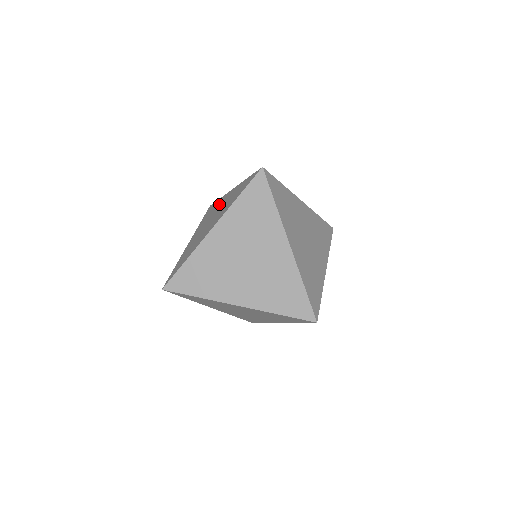
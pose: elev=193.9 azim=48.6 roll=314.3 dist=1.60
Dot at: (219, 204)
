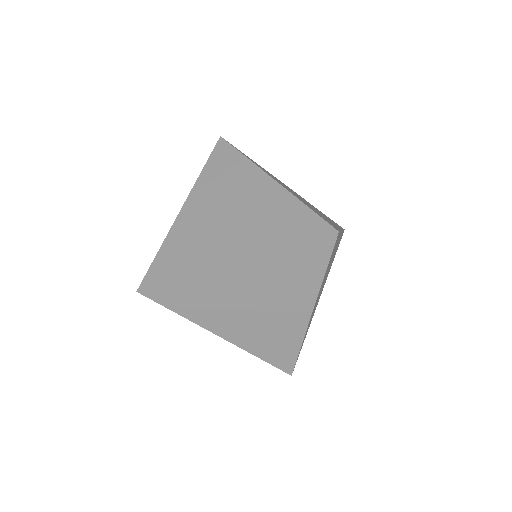
Dot at: occluded
